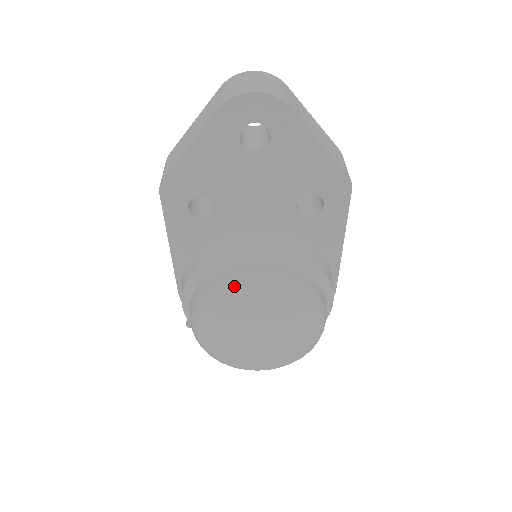
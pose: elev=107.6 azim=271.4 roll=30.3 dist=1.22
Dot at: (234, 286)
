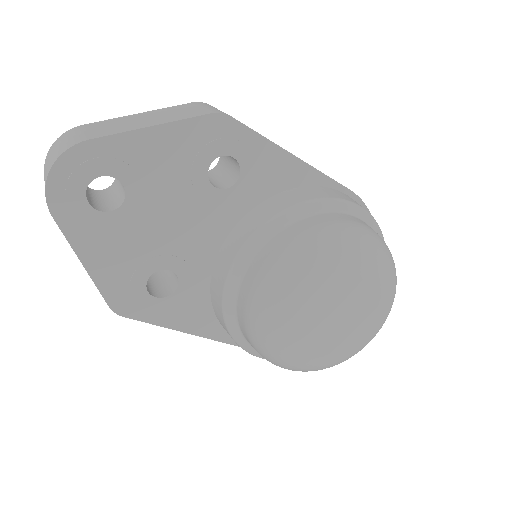
Dot at: (256, 308)
